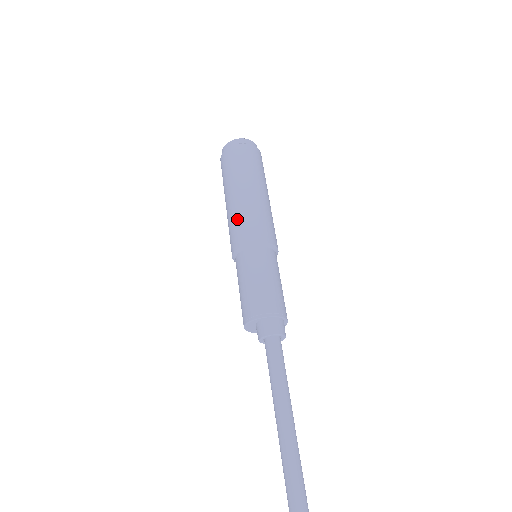
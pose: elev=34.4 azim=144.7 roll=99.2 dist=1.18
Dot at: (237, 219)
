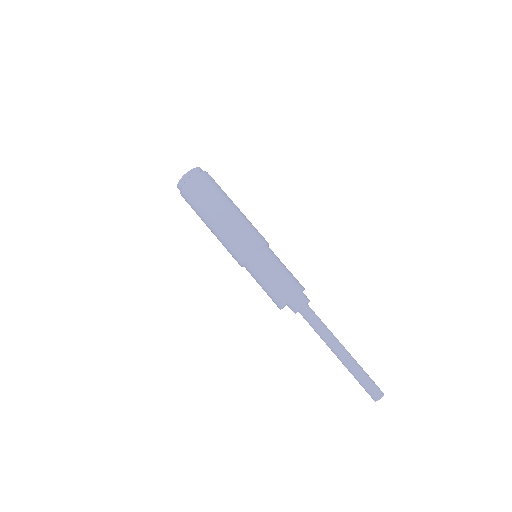
Dot at: (228, 243)
